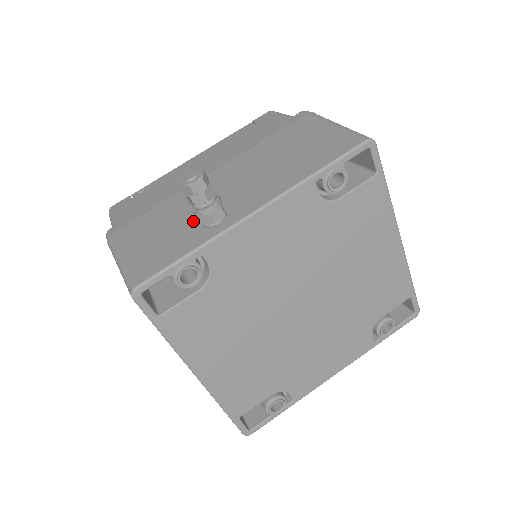
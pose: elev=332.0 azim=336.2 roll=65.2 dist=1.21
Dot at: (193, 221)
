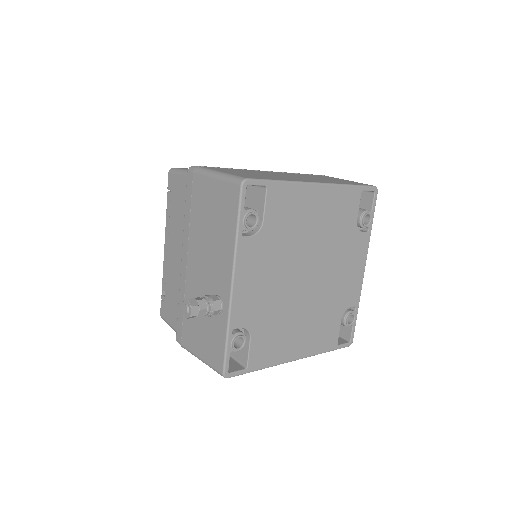
Dot at: occluded
